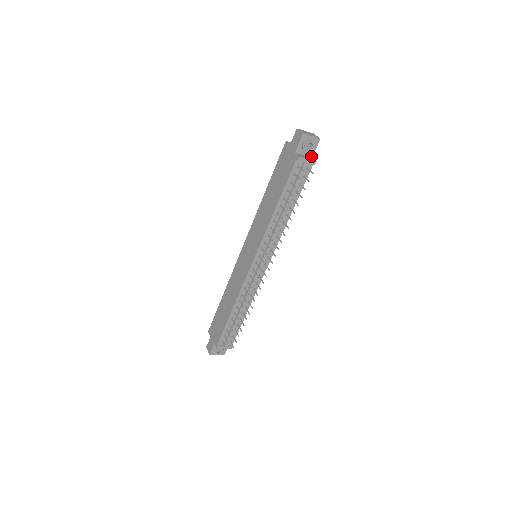
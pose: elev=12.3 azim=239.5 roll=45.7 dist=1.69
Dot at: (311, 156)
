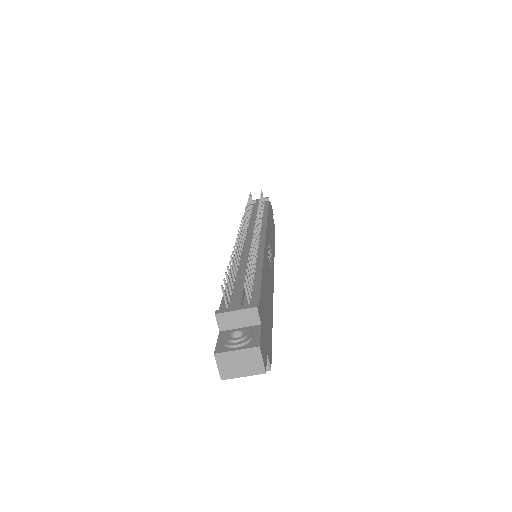
Dot at: occluded
